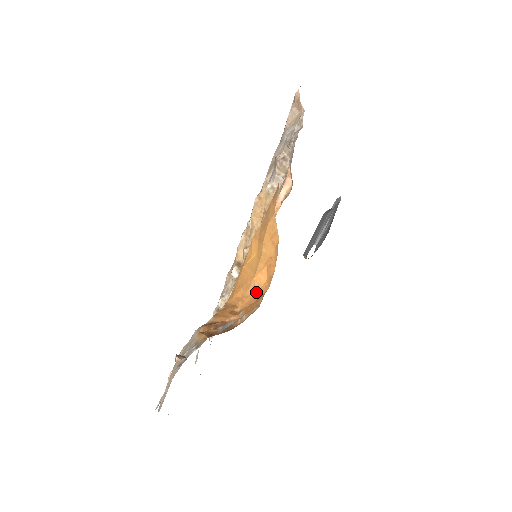
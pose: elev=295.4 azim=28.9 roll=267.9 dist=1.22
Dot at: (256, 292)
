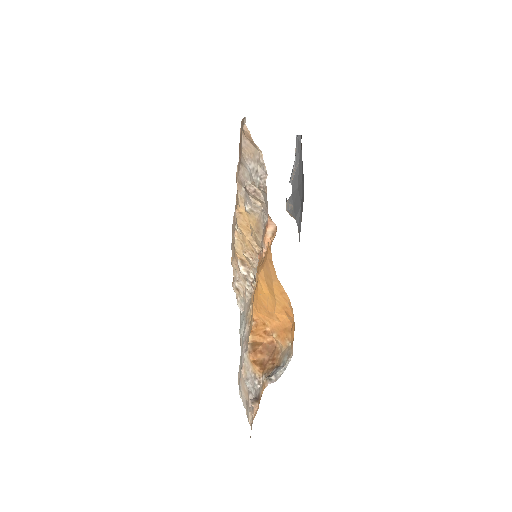
Dot at: (281, 322)
